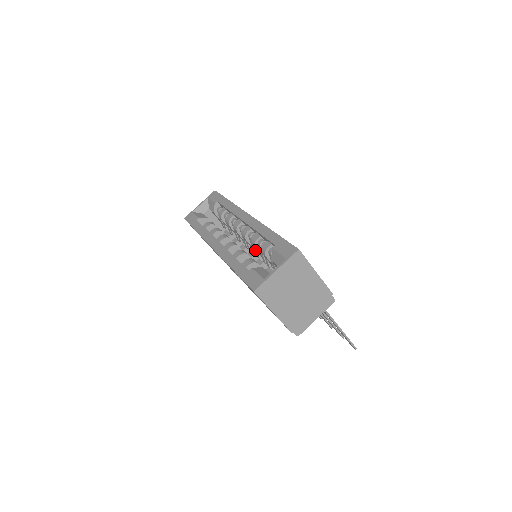
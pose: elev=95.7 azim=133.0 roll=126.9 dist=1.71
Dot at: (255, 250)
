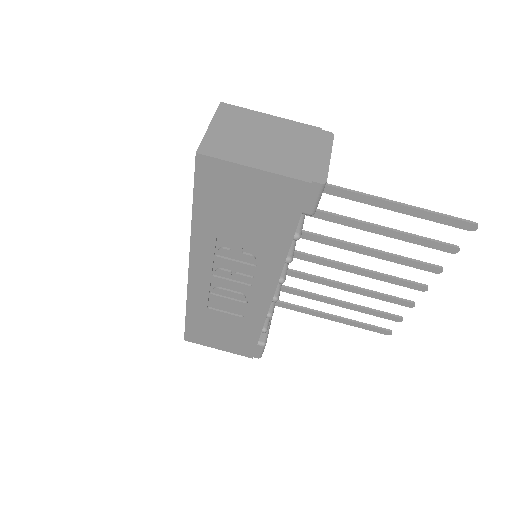
Dot at: occluded
